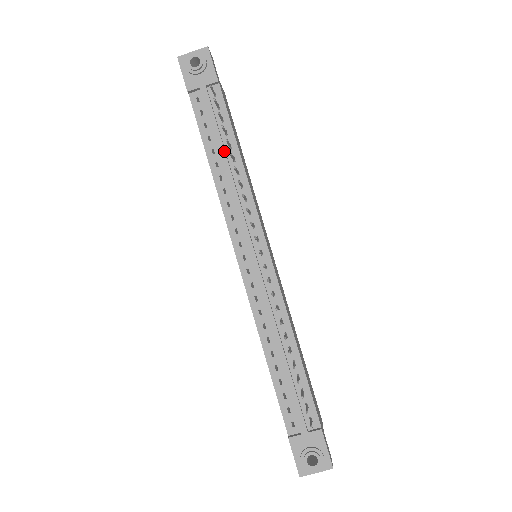
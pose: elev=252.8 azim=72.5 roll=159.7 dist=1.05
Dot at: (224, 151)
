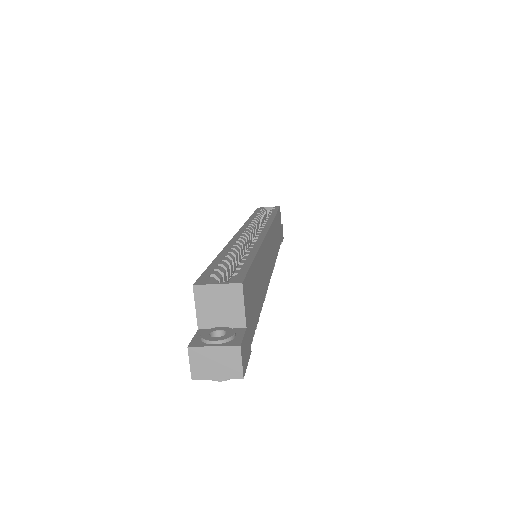
Dot at: occluded
